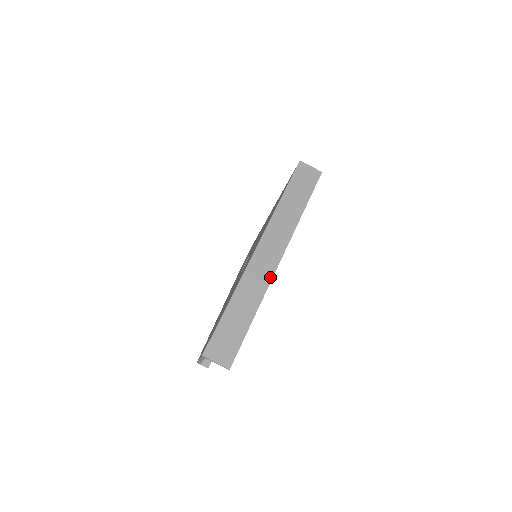
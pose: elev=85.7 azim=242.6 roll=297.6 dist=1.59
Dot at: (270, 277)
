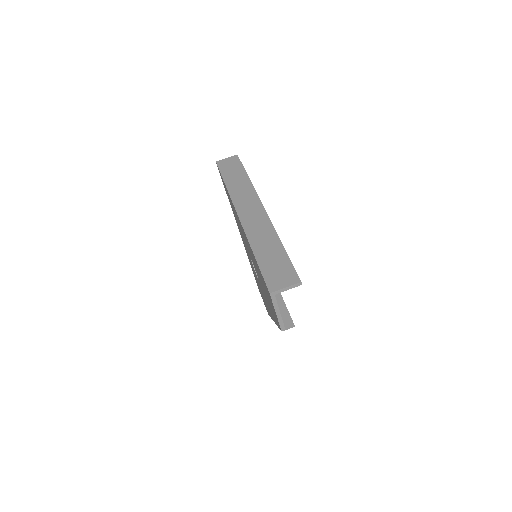
Dot at: (266, 218)
